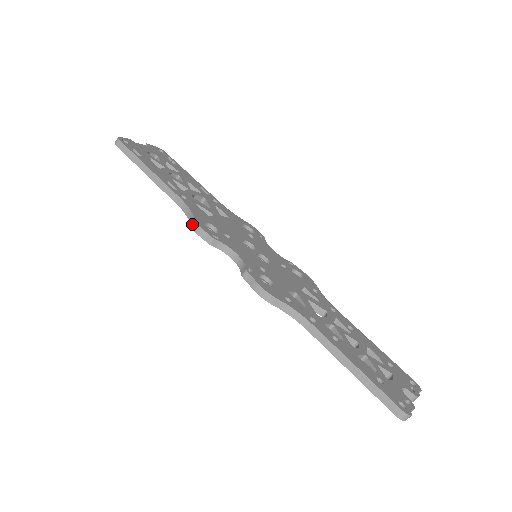
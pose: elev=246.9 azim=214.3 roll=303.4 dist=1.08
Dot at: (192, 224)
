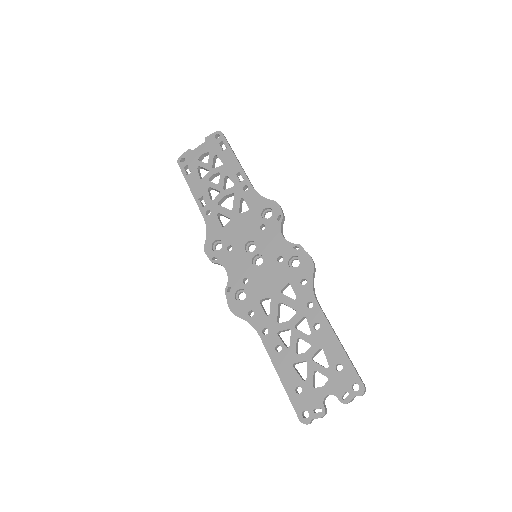
Dot at: (206, 246)
